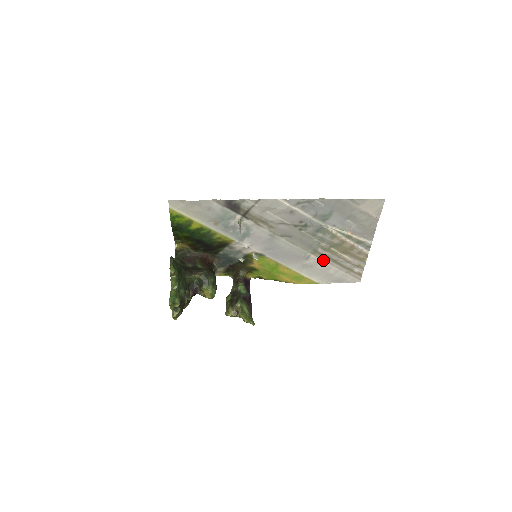
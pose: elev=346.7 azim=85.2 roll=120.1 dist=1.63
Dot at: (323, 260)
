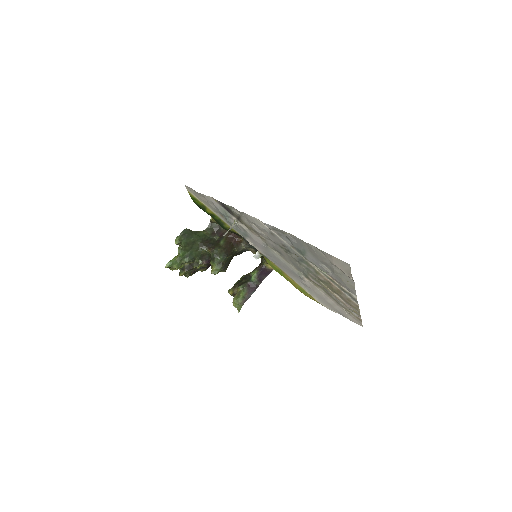
Dot at: (318, 288)
